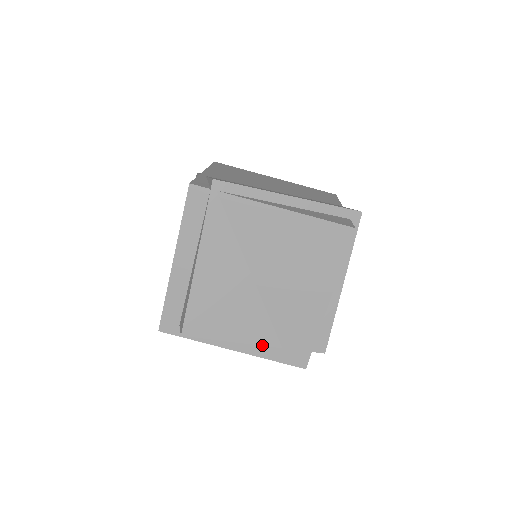
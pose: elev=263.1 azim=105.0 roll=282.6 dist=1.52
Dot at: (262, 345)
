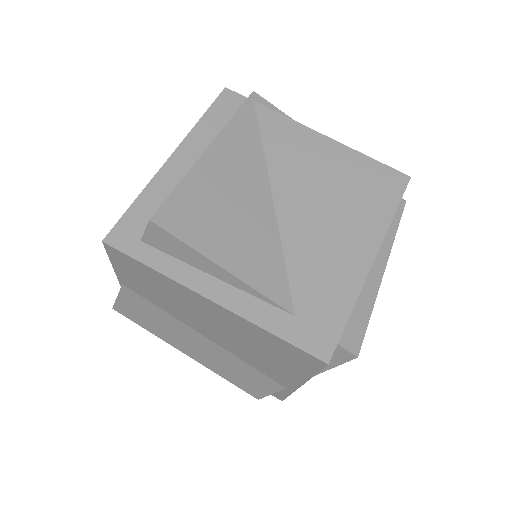
Dot at: (266, 296)
